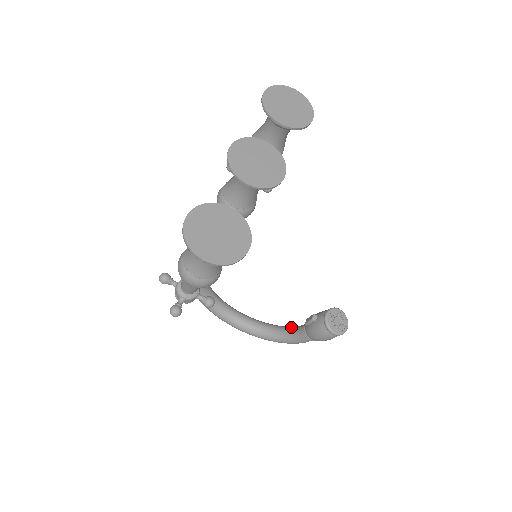
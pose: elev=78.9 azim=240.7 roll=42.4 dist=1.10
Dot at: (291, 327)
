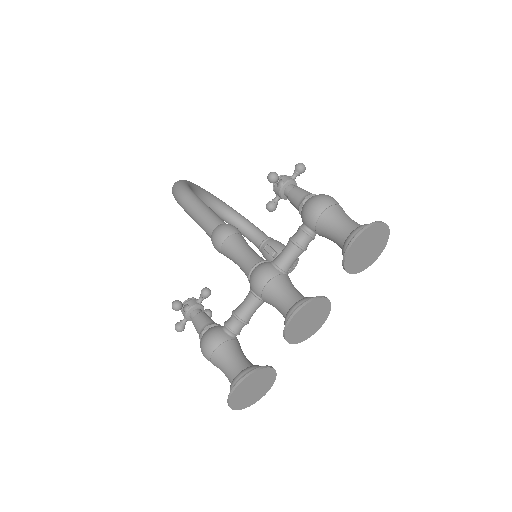
Dot at: (249, 226)
